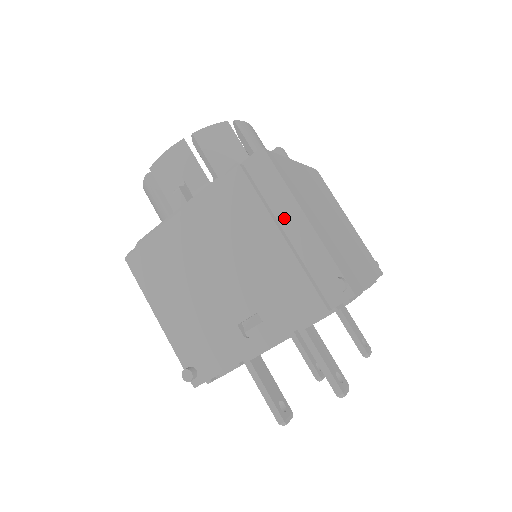
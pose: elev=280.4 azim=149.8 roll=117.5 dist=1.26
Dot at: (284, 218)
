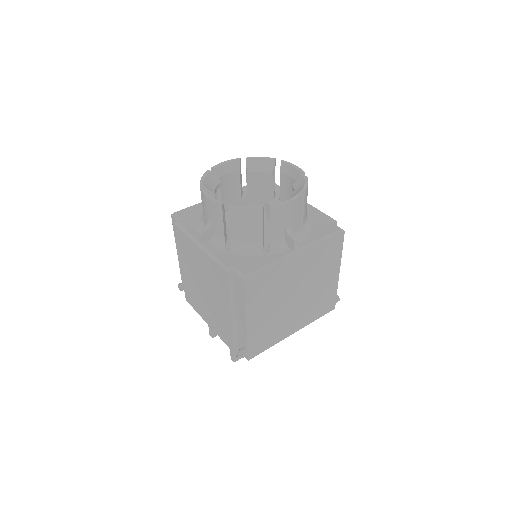
Dot at: (238, 309)
